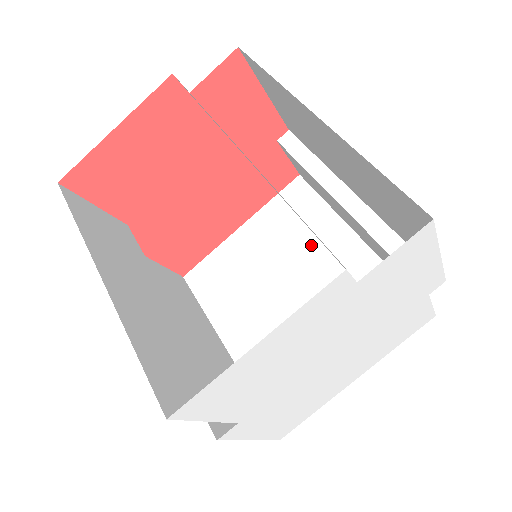
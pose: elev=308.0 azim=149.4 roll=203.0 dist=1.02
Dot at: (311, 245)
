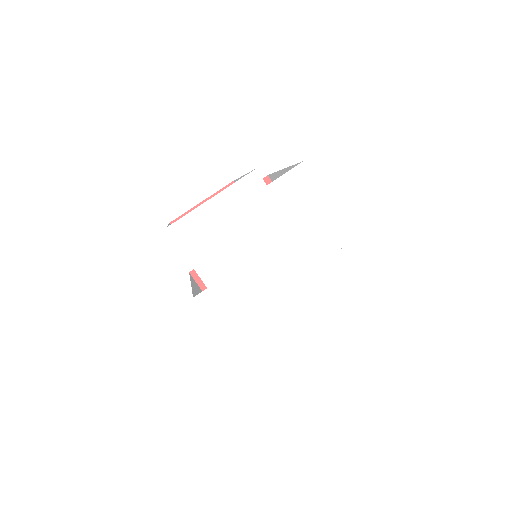
Dot at: occluded
